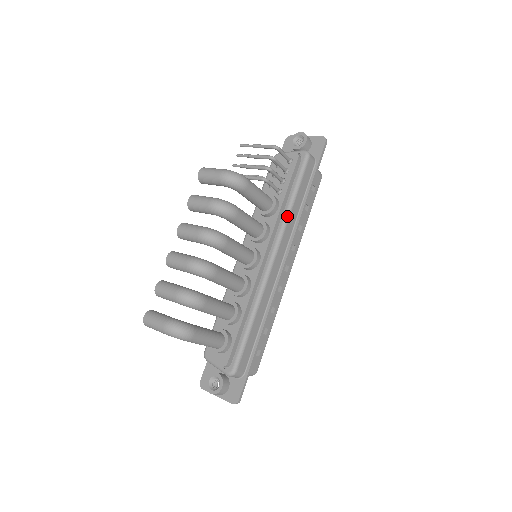
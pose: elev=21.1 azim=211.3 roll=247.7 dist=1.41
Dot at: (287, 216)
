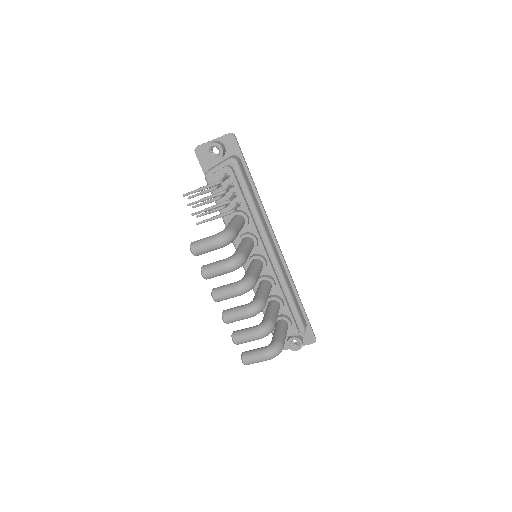
Dot at: (258, 217)
